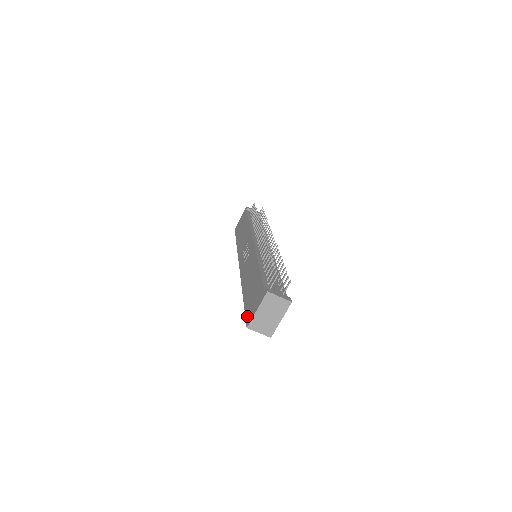
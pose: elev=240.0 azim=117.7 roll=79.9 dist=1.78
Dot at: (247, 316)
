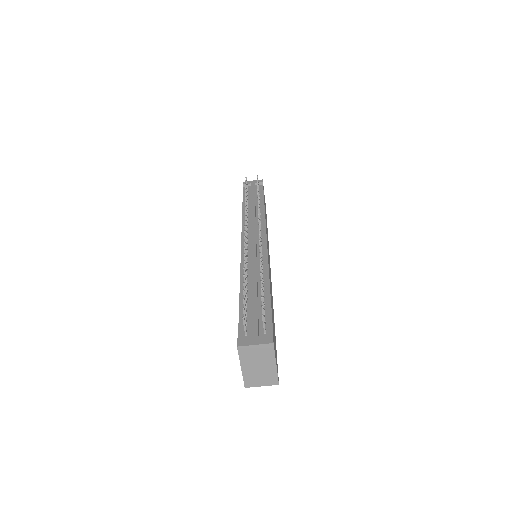
Dot at: occluded
